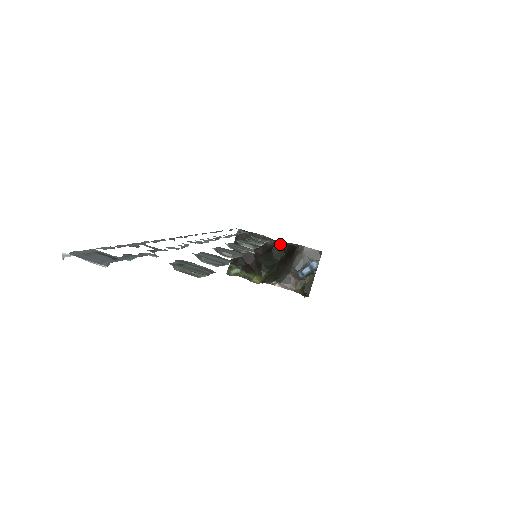
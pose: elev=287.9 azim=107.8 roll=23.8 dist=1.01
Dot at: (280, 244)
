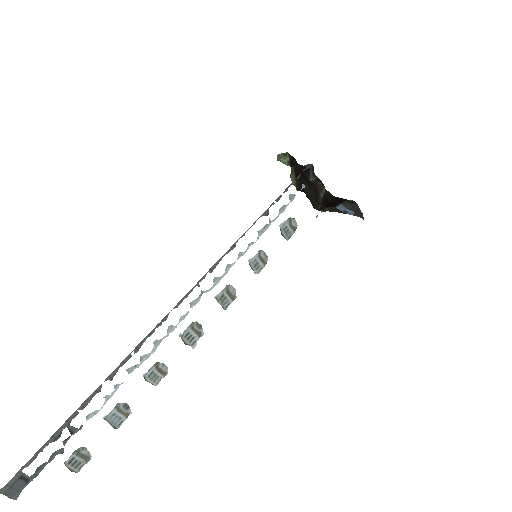
Dot at: (325, 207)
